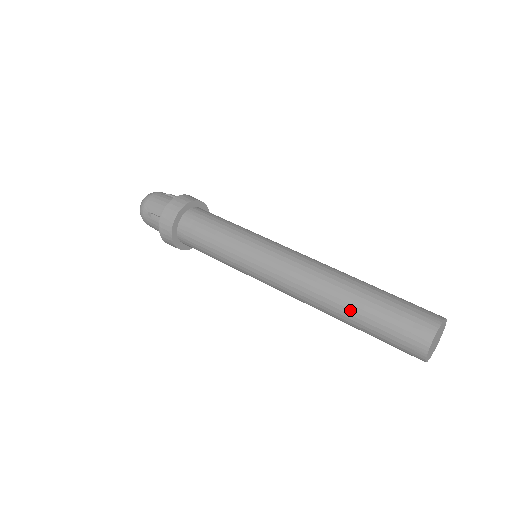
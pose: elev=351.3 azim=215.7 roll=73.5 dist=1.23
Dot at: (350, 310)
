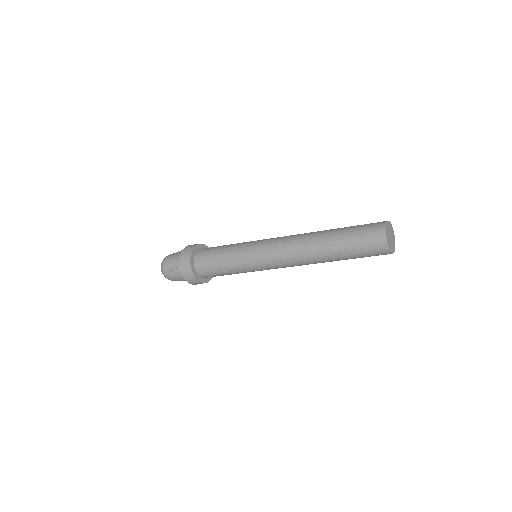
Dot at: (330, 249)
